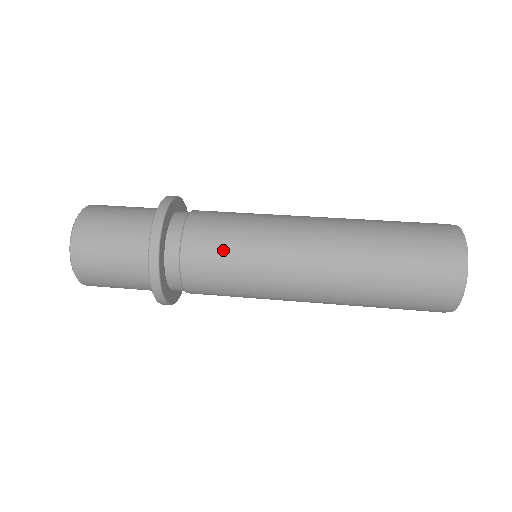
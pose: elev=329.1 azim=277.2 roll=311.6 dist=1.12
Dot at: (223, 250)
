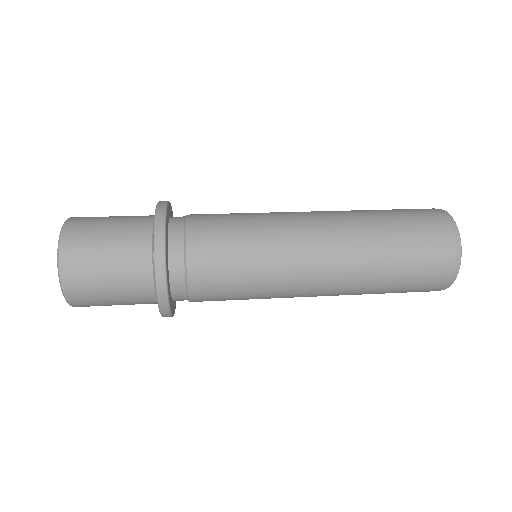
Dot at: (230, 235)
